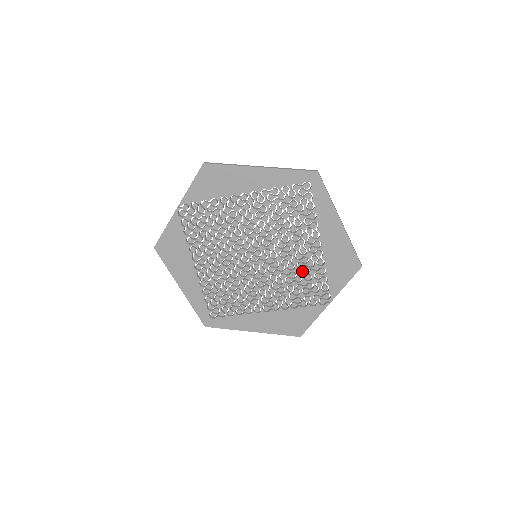
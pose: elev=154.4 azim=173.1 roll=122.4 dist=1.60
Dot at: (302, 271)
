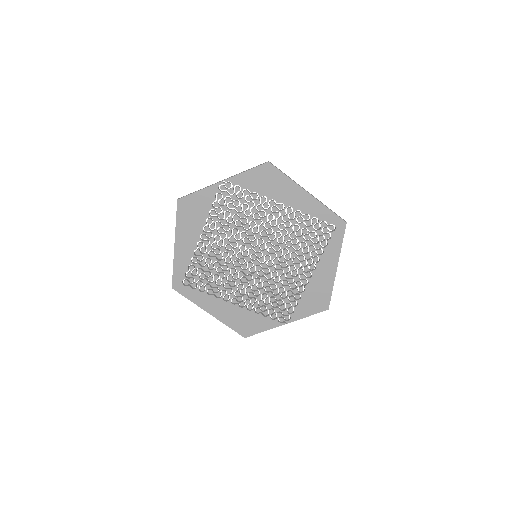
Dot at: (283, 288)
